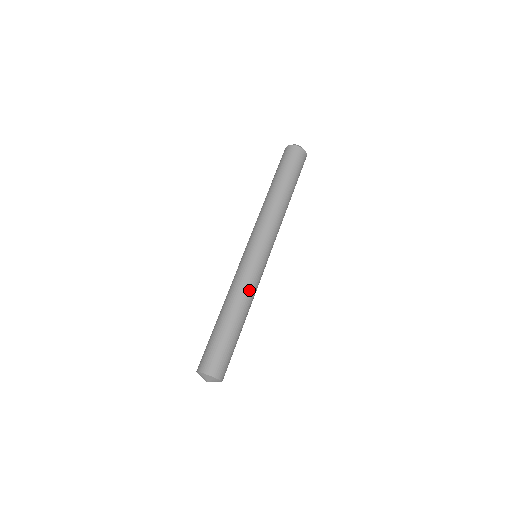
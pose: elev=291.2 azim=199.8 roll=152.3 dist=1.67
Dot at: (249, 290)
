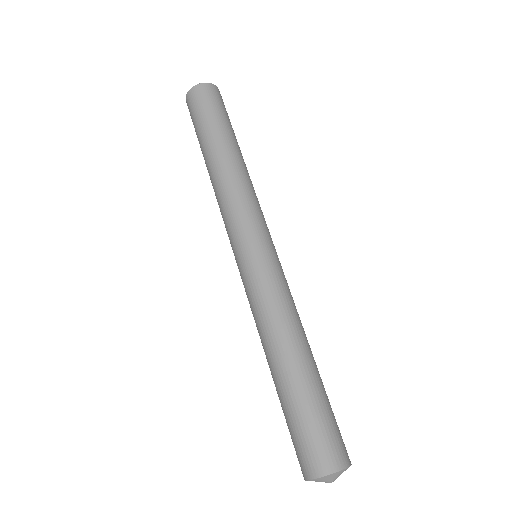
Dot at: (295, 307)
